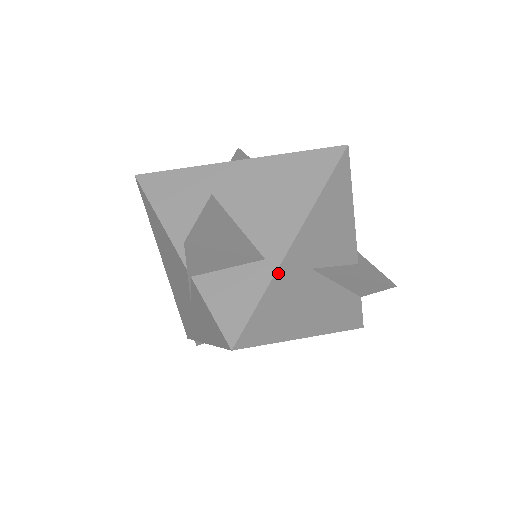
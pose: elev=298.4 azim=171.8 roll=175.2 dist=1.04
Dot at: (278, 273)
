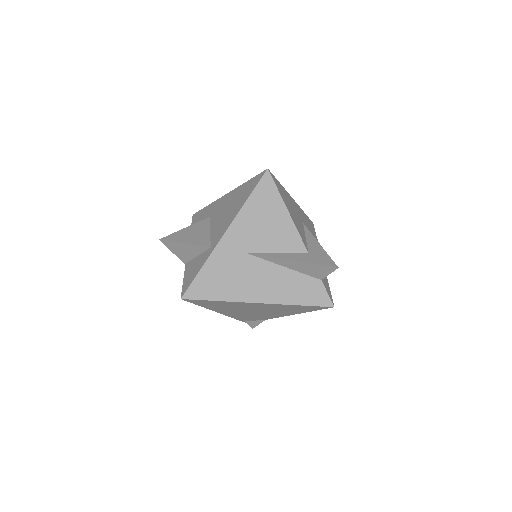
Dot at: (213, 255)
